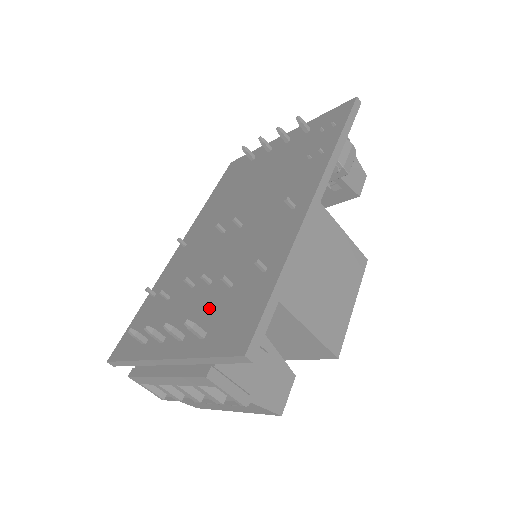
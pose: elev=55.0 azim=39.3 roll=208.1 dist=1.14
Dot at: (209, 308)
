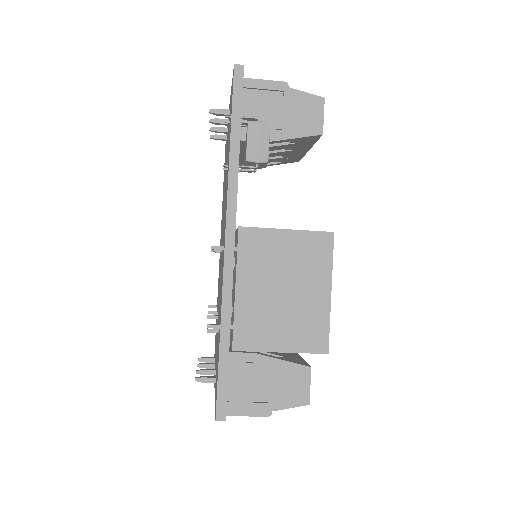
Dot at: occluded
